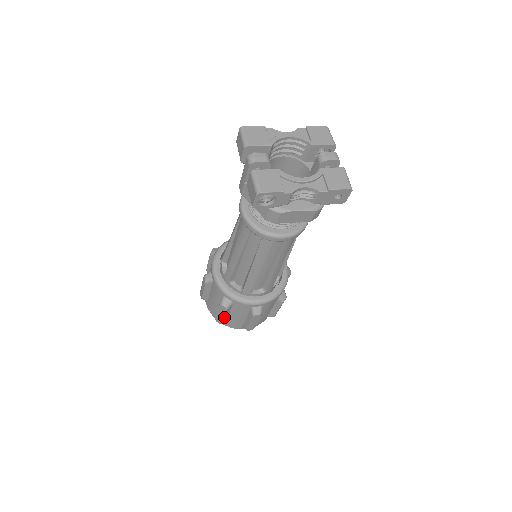
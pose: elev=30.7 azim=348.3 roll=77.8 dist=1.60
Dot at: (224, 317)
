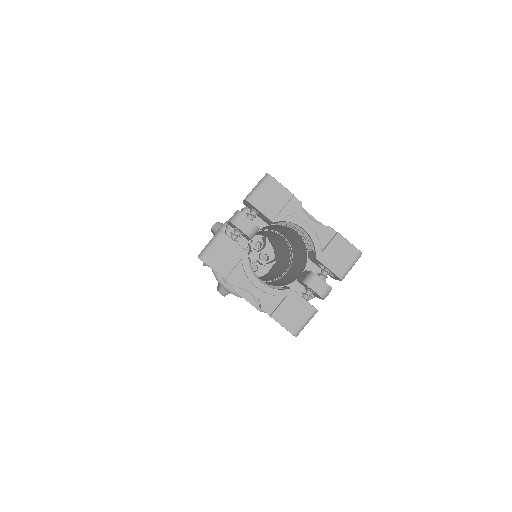
Dot at: occluded
